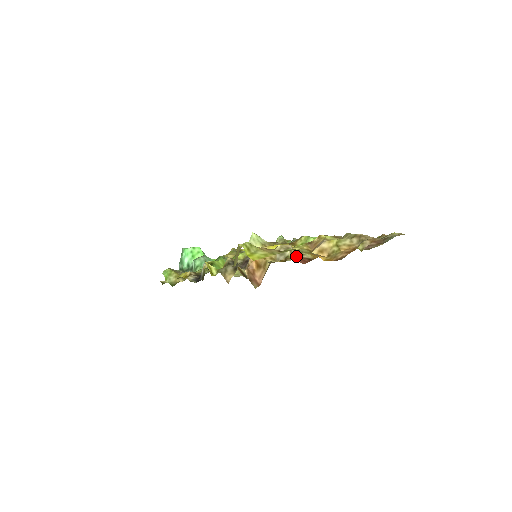
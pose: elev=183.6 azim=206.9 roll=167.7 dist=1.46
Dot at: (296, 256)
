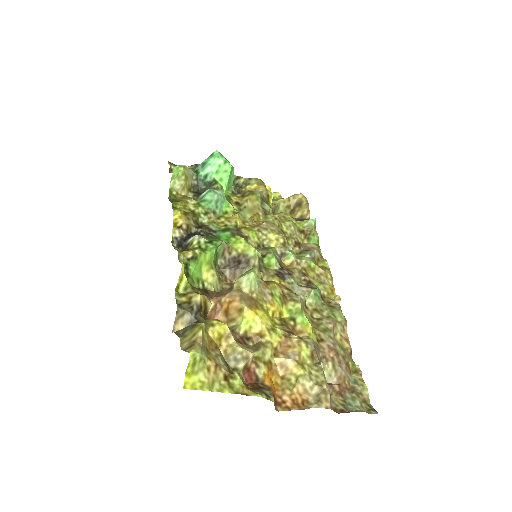
Dot at: (249, 366)
